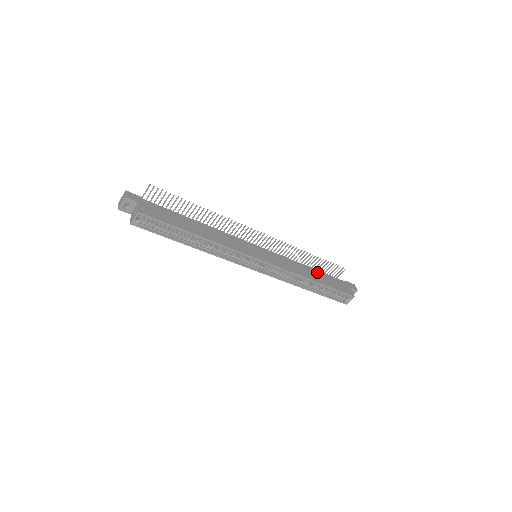
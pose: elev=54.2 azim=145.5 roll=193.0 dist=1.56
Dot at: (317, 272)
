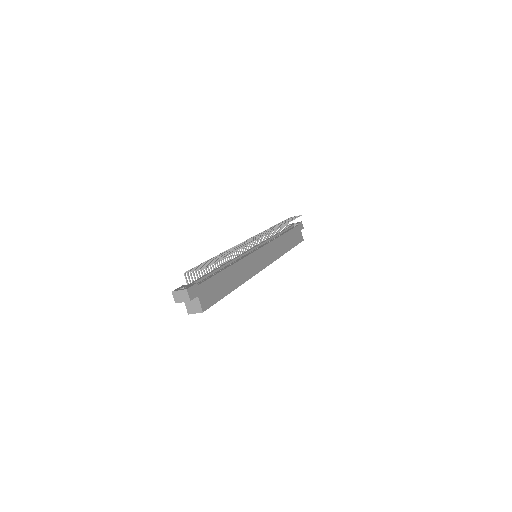
Dot at: (287, 236)
